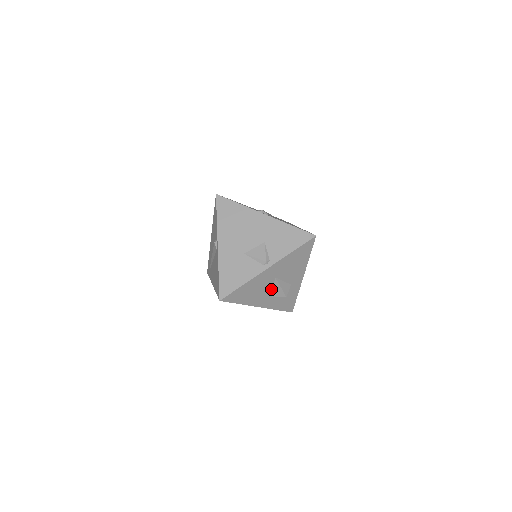
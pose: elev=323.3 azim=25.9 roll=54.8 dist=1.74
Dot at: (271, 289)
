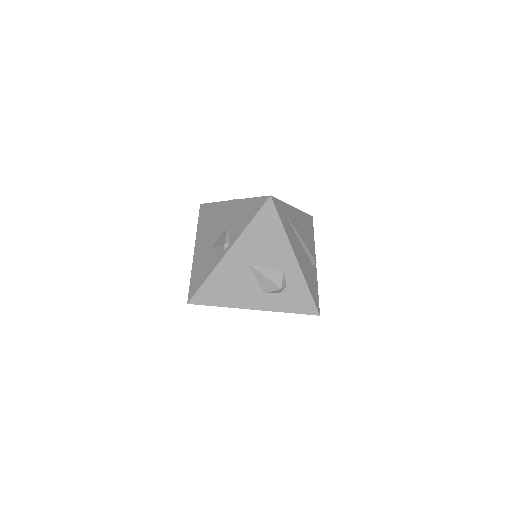
Dot at: (255, 282)
